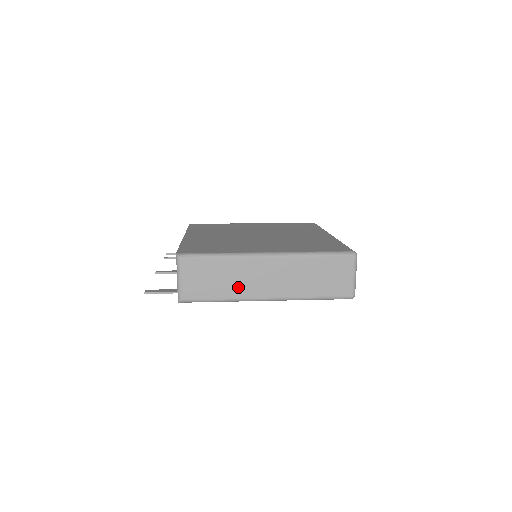
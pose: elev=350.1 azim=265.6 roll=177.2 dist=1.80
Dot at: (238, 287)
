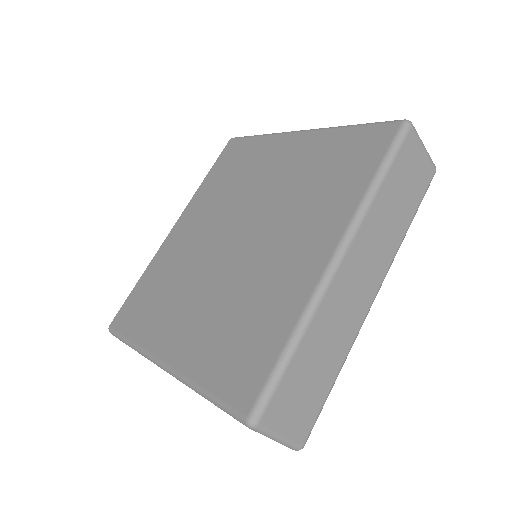
Dot at: occluded
